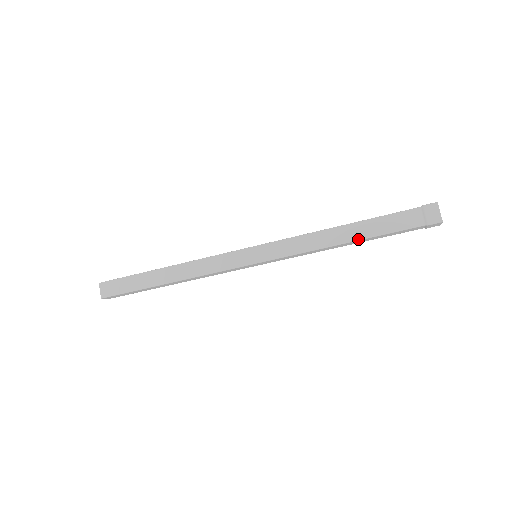
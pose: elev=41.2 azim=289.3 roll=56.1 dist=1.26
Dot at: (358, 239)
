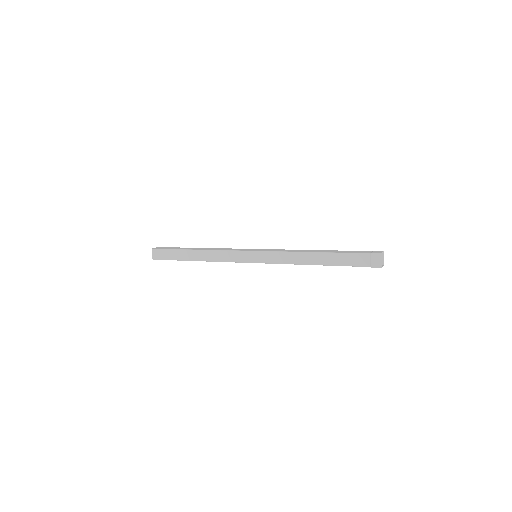
Dot at: (323, 265)
